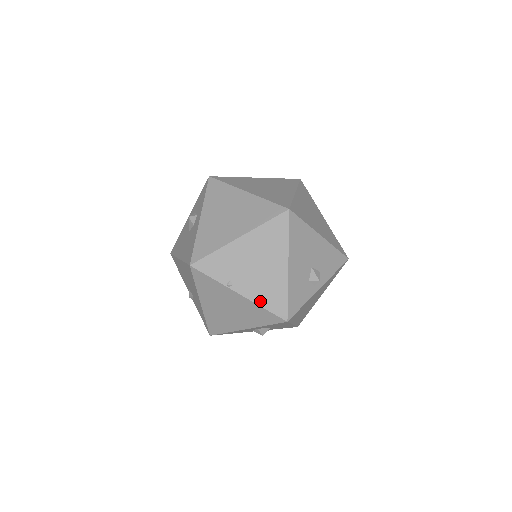
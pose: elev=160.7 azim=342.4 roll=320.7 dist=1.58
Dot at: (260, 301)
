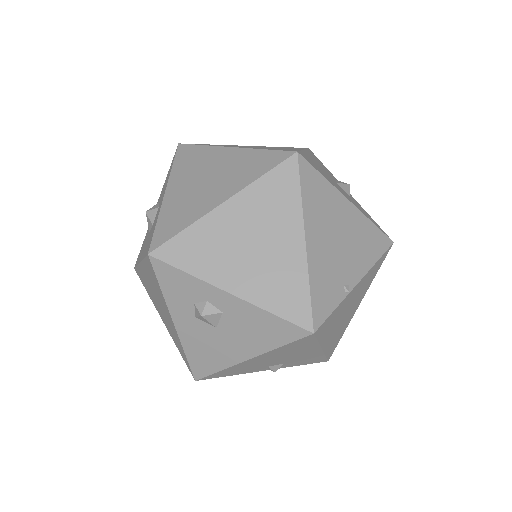
Dot at: (371, 261)
